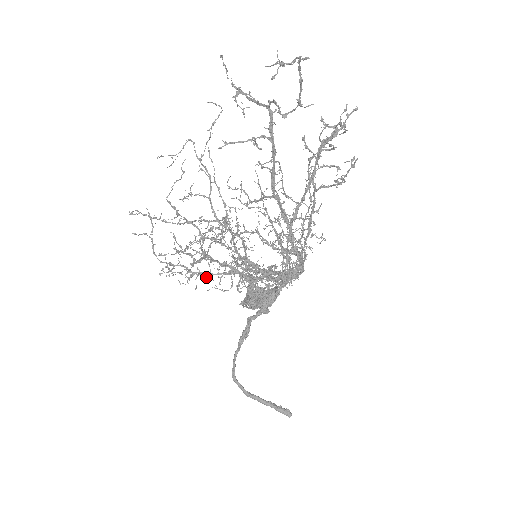
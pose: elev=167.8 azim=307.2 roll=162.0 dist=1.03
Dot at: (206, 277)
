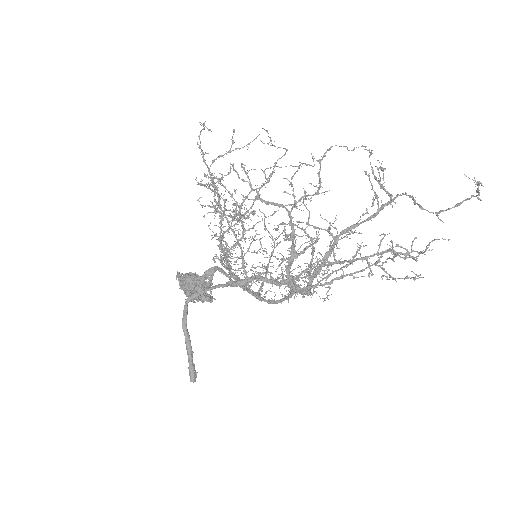
Dot at: occluded
